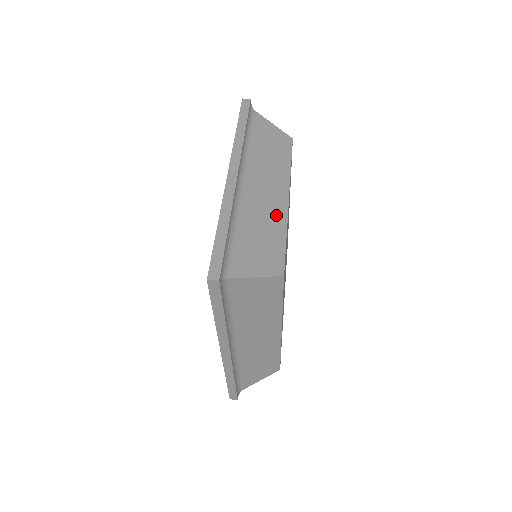
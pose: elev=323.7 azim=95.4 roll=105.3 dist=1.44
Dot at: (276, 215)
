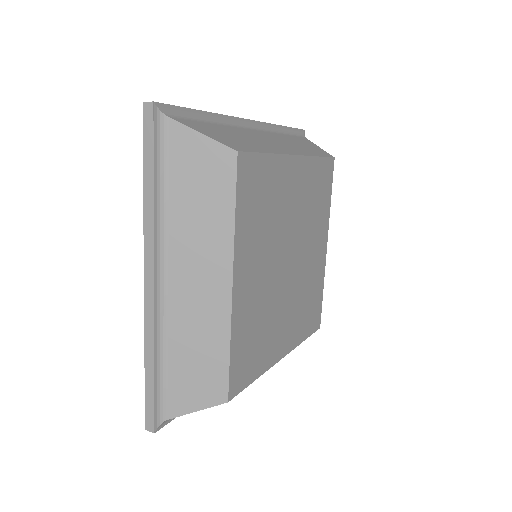
Dot at: (270, 147)
